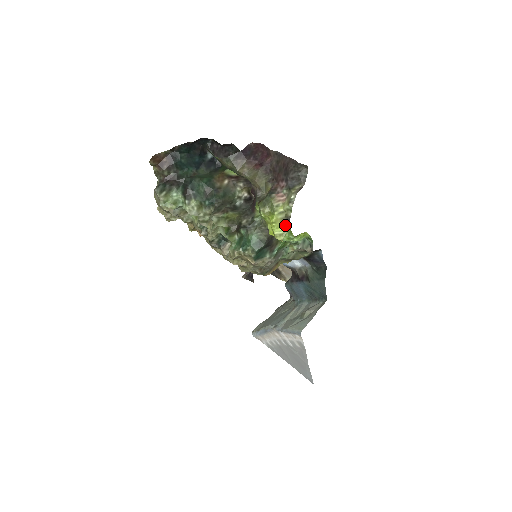
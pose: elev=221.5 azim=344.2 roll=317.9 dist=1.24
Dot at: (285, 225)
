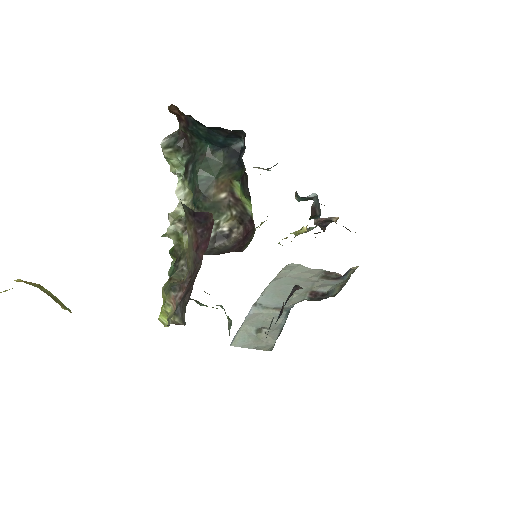
Dot at: occluded
